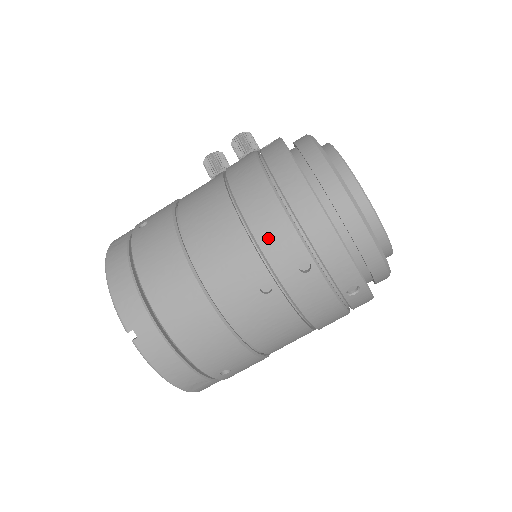
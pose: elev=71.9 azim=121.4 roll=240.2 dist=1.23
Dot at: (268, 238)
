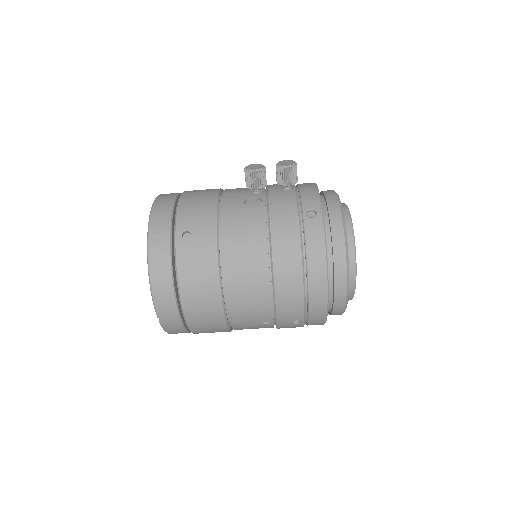
Dot at: (284, 306)
